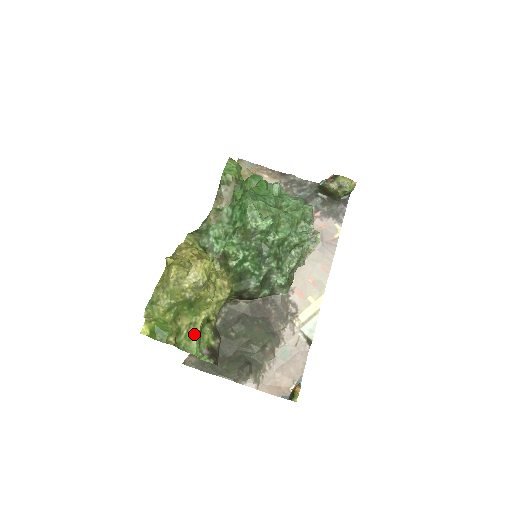
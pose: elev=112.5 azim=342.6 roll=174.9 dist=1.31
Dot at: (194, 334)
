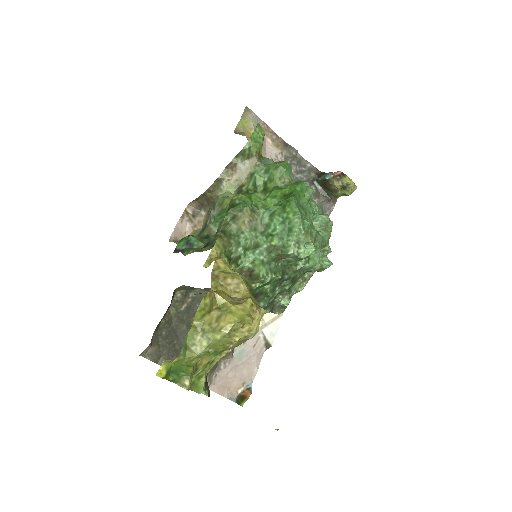
Dot at: (206, 371)
